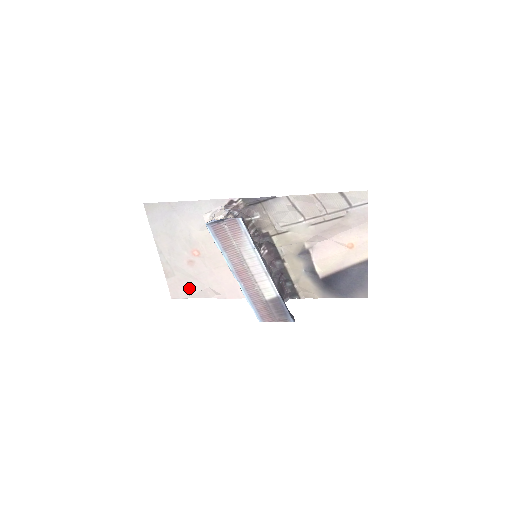
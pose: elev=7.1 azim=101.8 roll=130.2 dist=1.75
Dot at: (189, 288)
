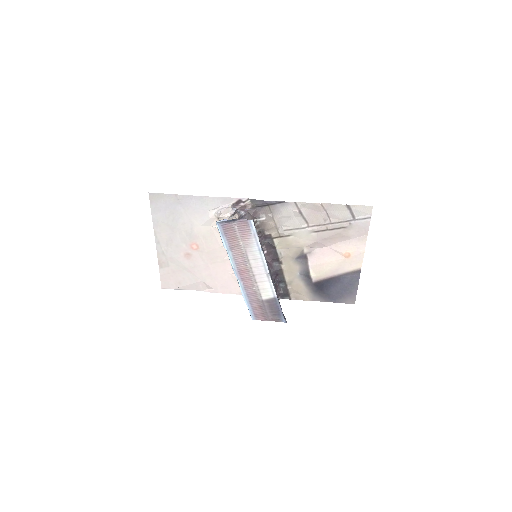
Dot at: (181, 280)
